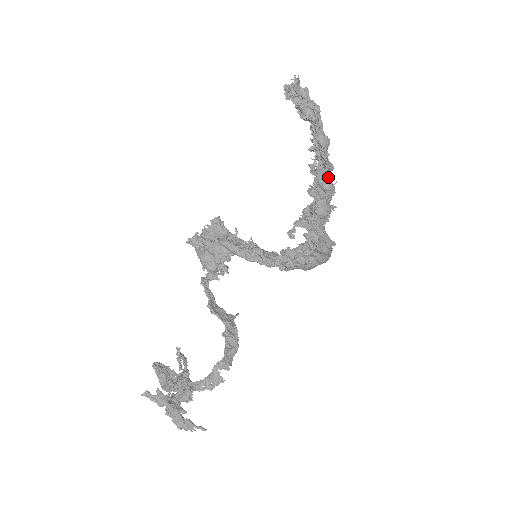
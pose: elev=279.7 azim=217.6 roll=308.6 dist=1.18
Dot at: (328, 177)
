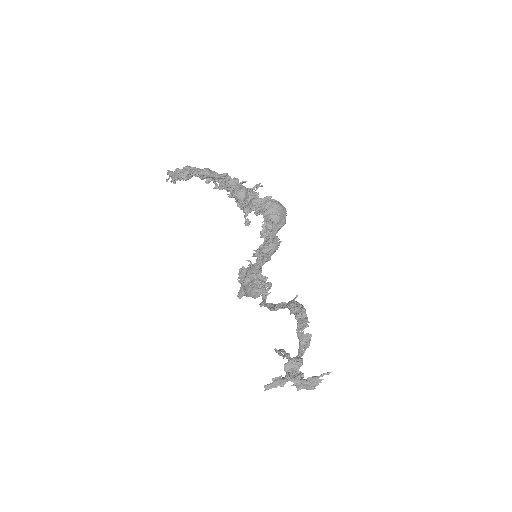
Dot at: occluded
